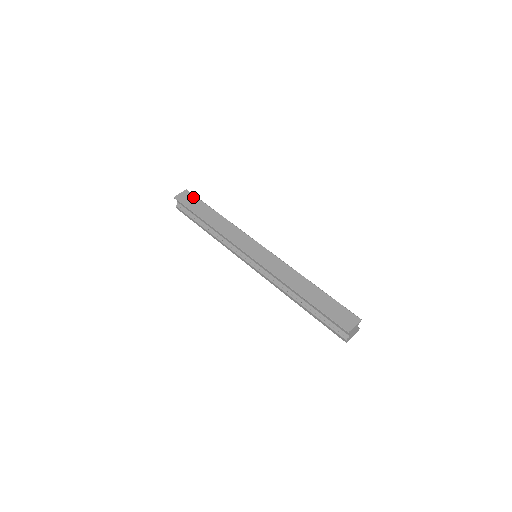
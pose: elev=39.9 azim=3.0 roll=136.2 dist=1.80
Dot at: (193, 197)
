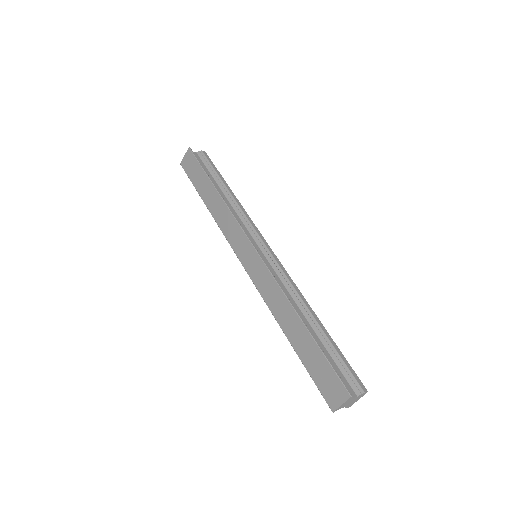
Dot at: (194, 161)
